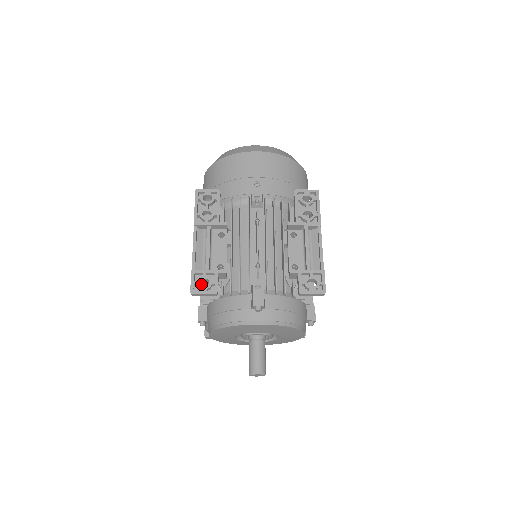
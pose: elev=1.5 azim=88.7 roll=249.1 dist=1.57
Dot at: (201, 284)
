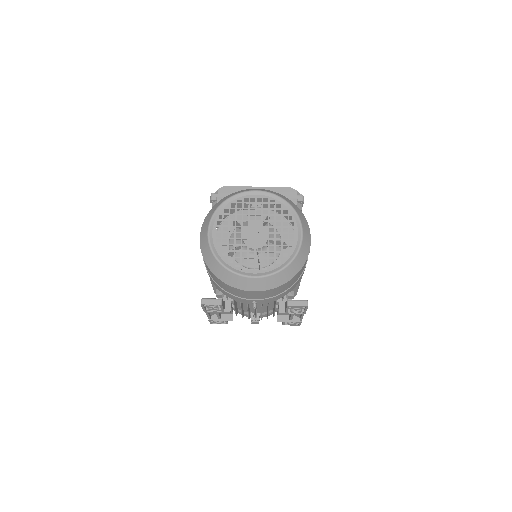
Dot at: occluded
